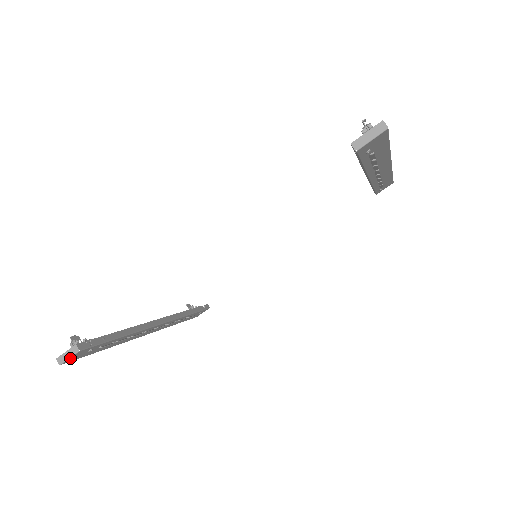
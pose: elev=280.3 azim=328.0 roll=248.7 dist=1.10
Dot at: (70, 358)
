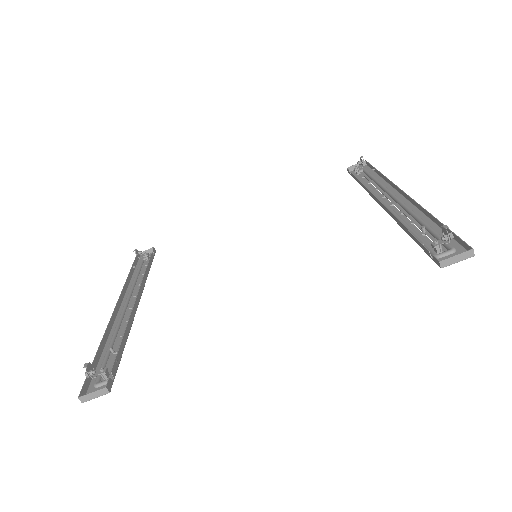
Dot at: (95, 397)
